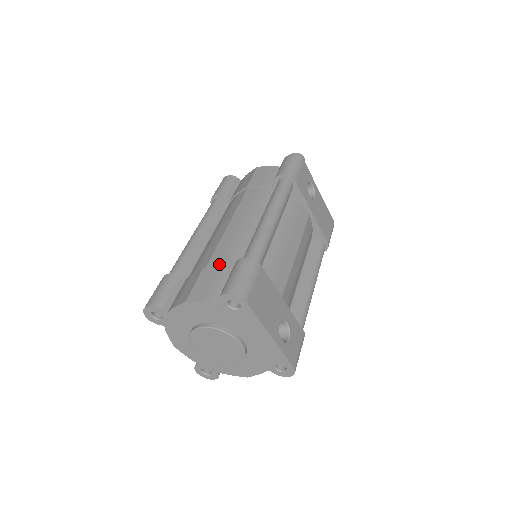
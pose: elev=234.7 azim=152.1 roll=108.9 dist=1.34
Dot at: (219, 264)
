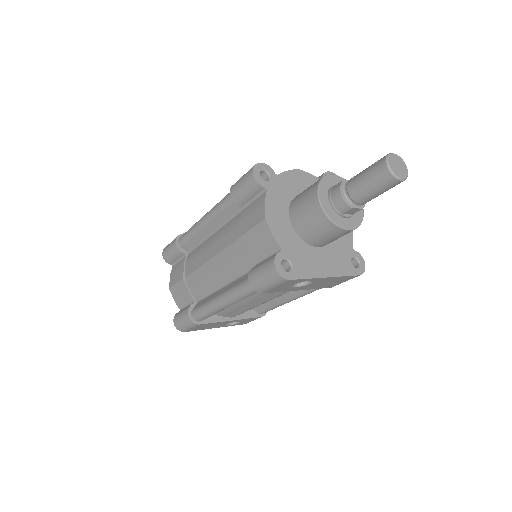
Dot at: (190, 286)
